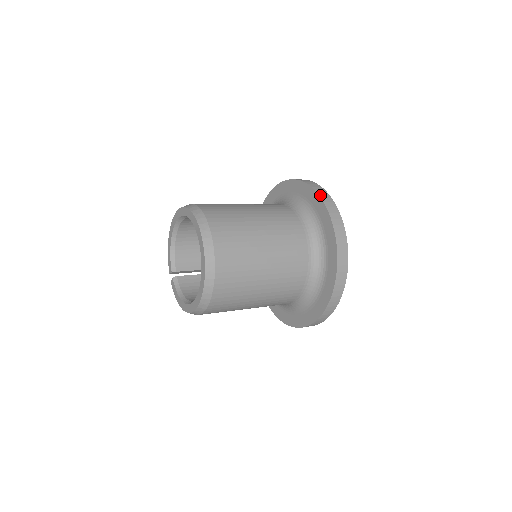
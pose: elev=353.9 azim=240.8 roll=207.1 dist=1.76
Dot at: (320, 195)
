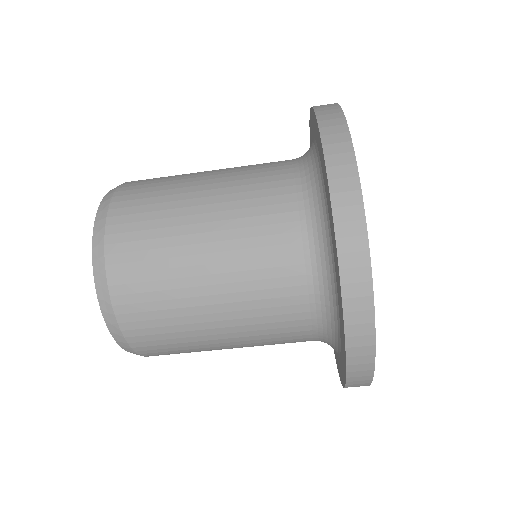
Dot at: (317, 113)
